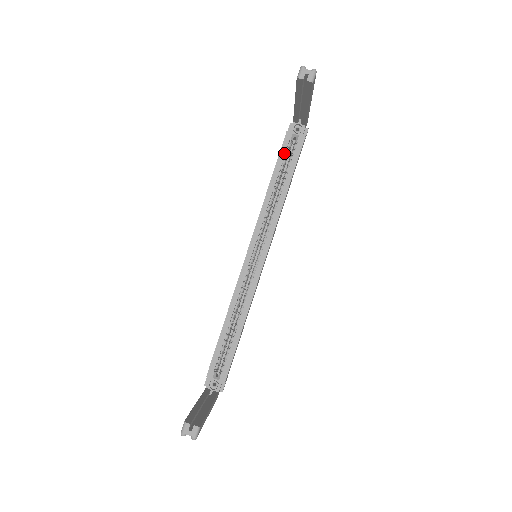
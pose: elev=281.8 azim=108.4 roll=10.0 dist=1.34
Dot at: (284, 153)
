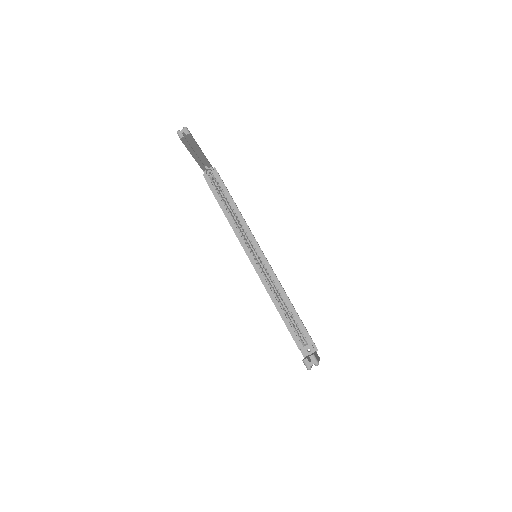
Dot at: (215, 191)
